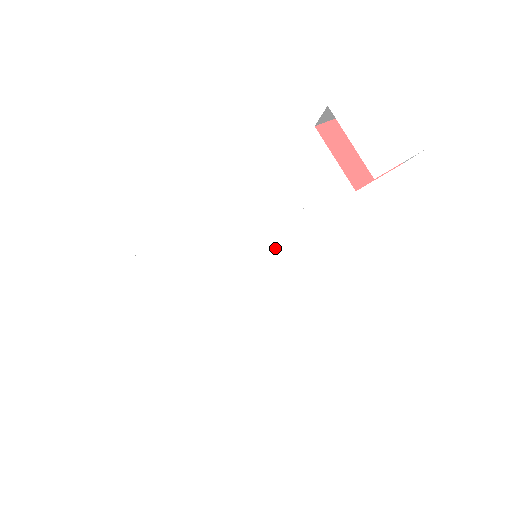
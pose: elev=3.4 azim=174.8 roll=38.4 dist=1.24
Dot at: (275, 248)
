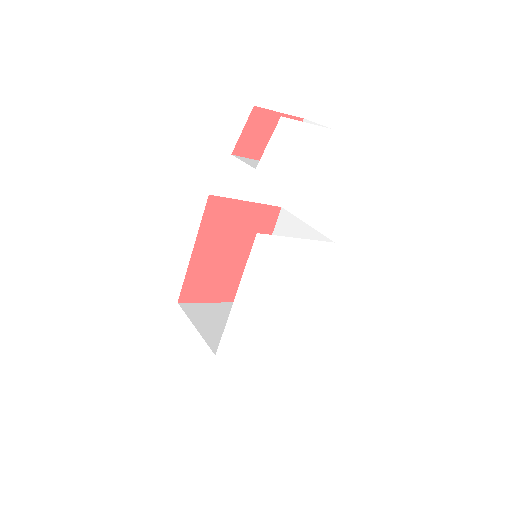
Dot at: (284, 268)
